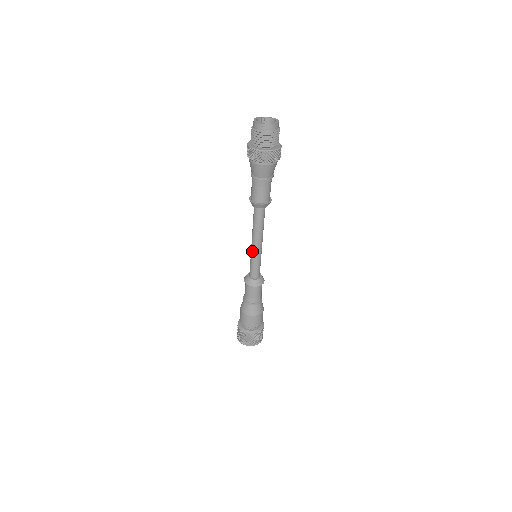
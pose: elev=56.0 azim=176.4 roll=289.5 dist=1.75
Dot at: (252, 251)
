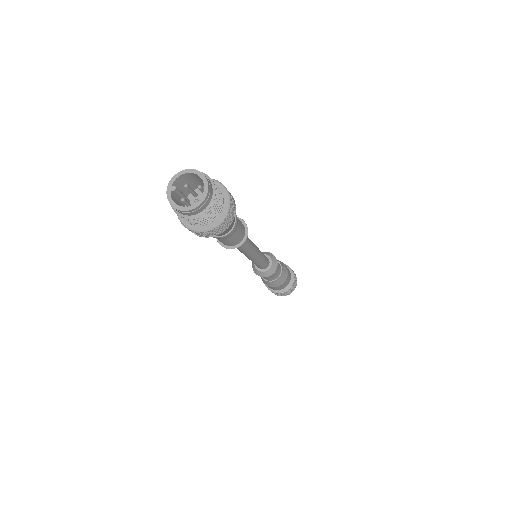
Dot at: (254, 261)
